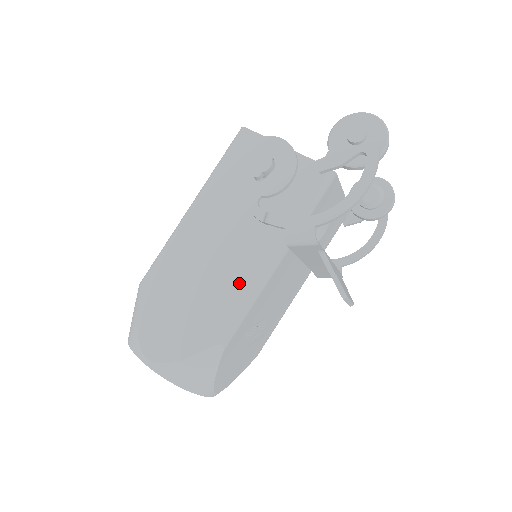
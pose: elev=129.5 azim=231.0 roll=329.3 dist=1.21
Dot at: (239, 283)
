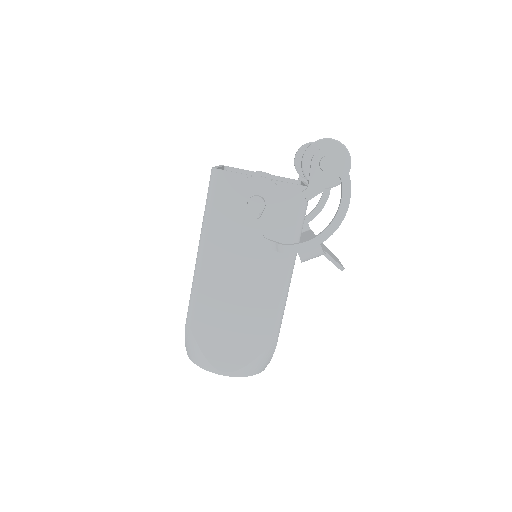
Dot at: (271, 296)
